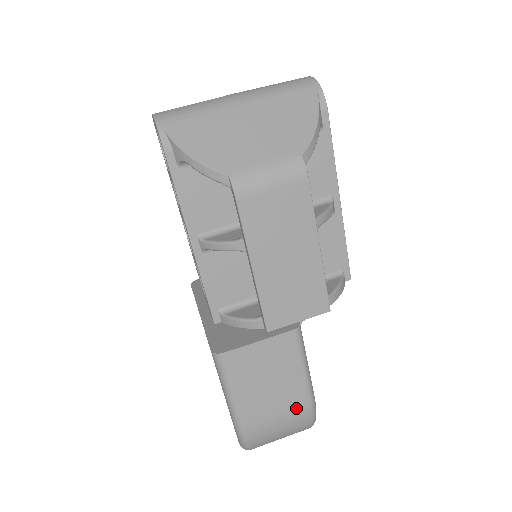
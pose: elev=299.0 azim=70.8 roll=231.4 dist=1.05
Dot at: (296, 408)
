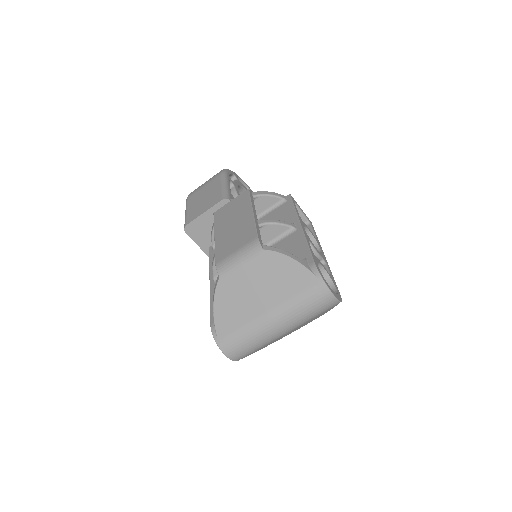
Dot at: occluded
